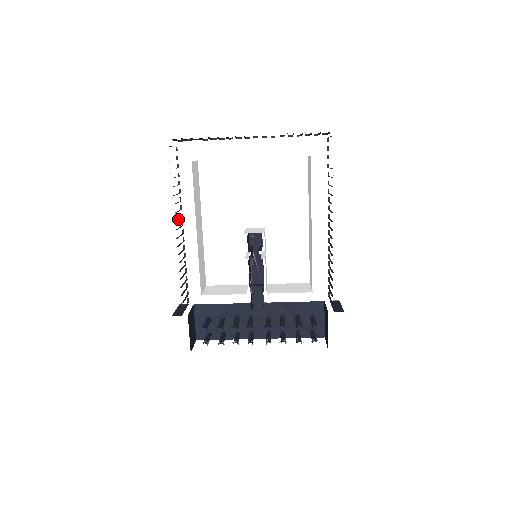
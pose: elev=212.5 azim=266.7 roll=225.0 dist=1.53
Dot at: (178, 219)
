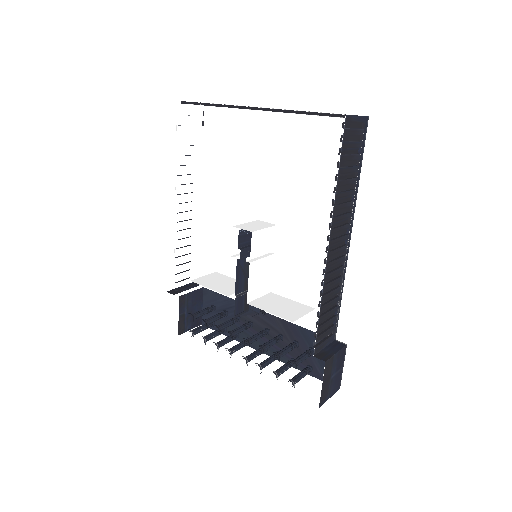
Dot at: occluded
